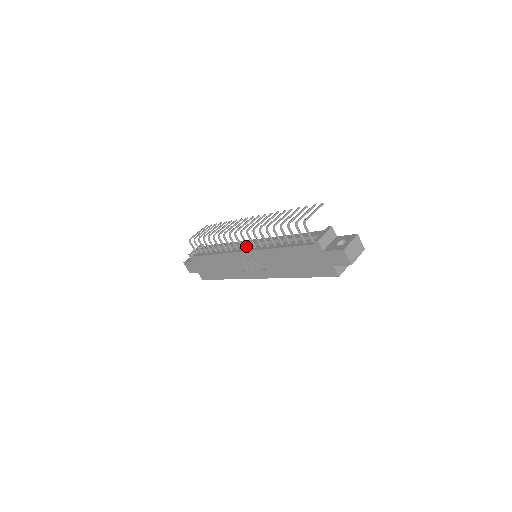
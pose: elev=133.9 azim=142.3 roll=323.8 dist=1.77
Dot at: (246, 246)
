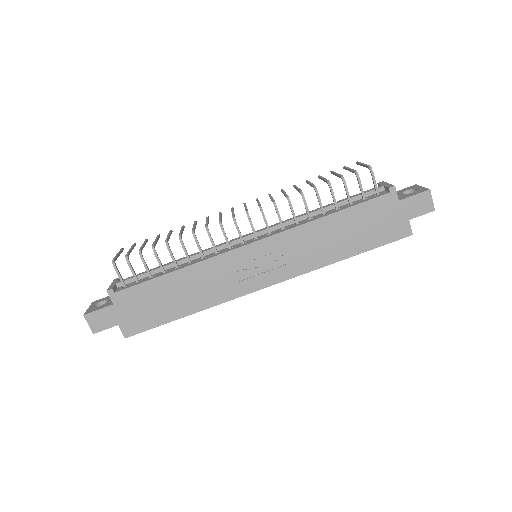
Dot at: (244, 240)
